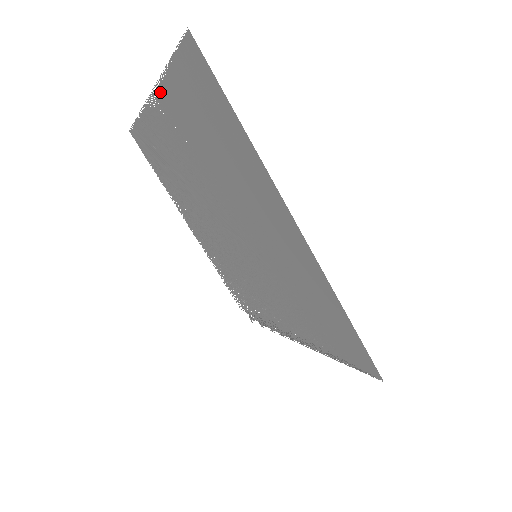
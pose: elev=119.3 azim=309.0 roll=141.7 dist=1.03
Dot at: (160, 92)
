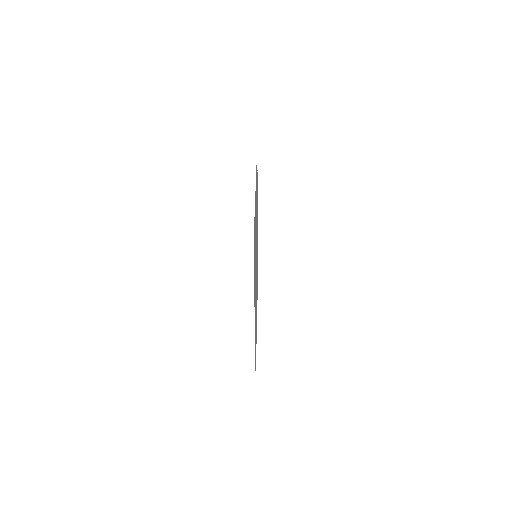
Dot at: occluded
